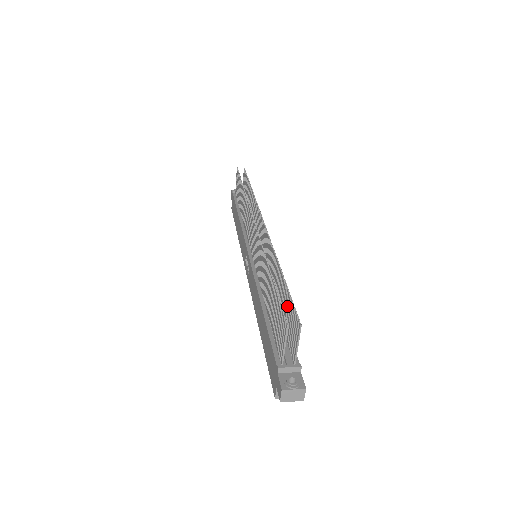
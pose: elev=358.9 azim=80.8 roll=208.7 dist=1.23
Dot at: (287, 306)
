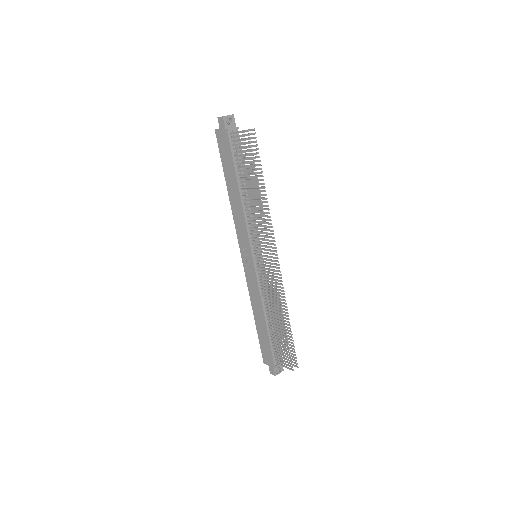
Dot at: (288, 342)
